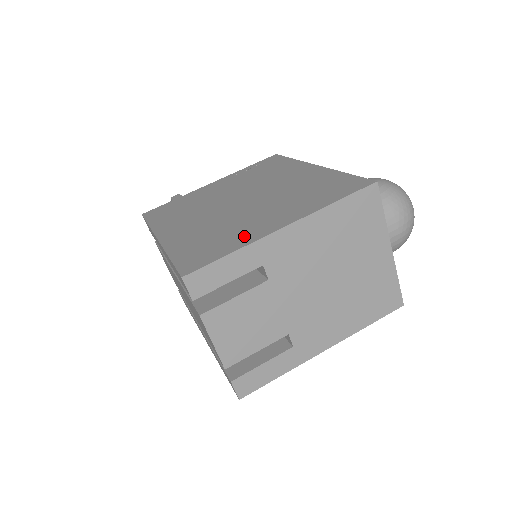
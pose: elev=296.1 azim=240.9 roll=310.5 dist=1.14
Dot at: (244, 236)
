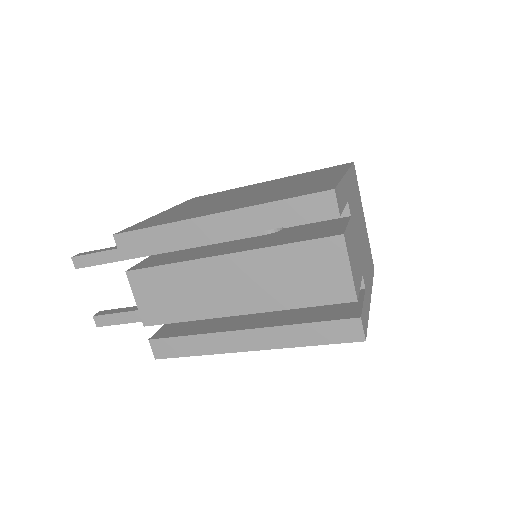
Dot at: (323, 181)
